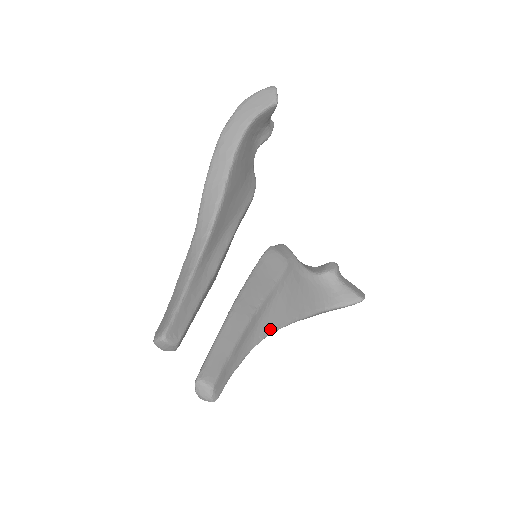
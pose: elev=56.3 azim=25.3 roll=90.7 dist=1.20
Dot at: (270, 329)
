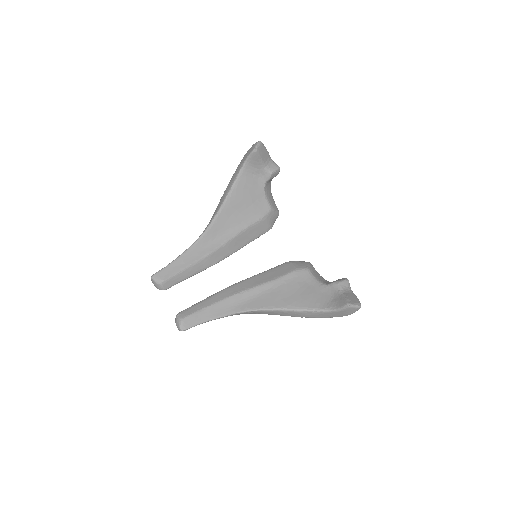
Dot at: (253, 307)
